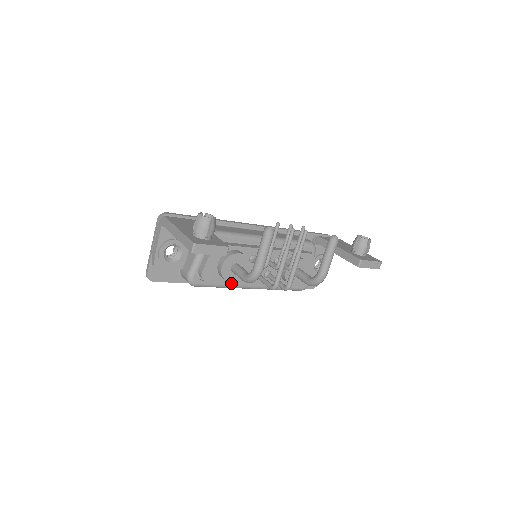
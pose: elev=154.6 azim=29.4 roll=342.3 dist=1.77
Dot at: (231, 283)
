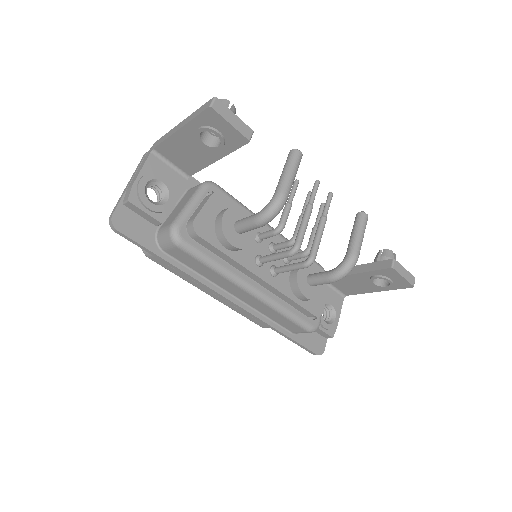
Dot at: (226, 265)
